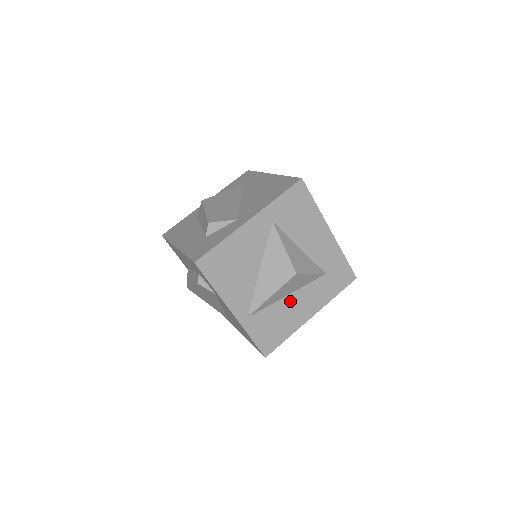
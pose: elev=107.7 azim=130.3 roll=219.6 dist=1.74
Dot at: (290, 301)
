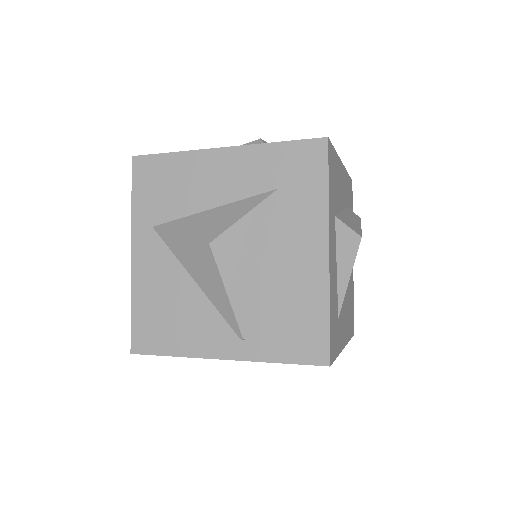
Dot at: (274, 270)
